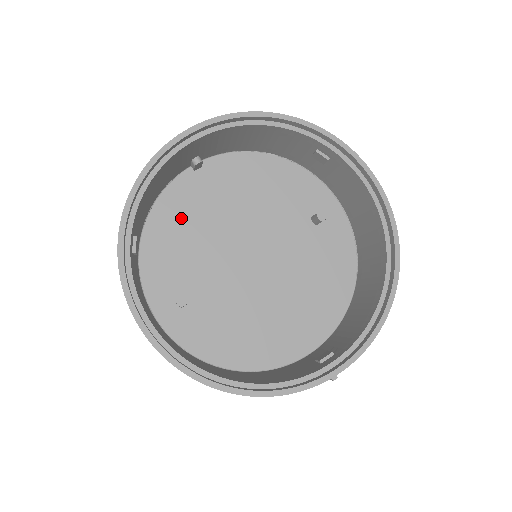
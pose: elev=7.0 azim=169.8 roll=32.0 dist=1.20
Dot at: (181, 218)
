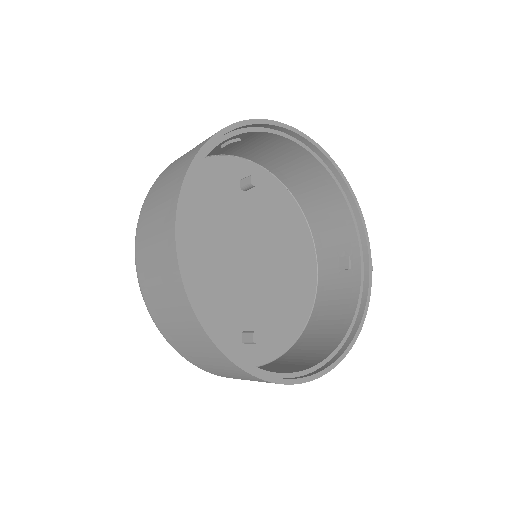
Dot at: occluded
